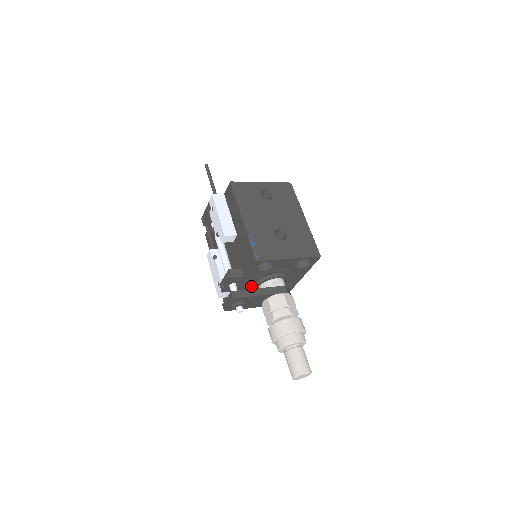
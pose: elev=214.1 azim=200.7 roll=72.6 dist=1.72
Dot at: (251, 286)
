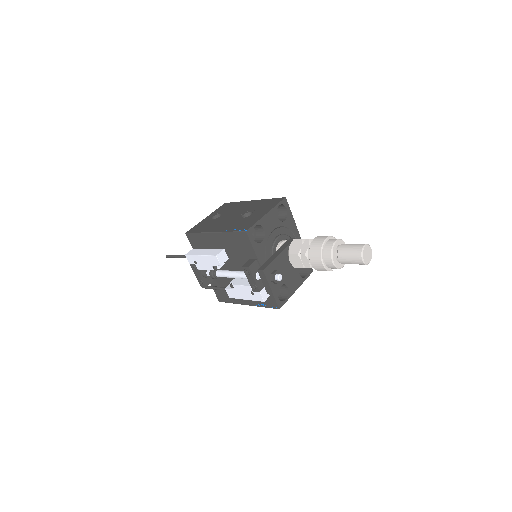
Dot at: occluded
